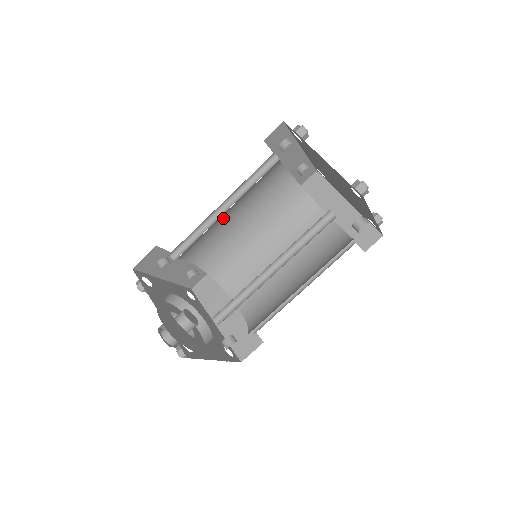
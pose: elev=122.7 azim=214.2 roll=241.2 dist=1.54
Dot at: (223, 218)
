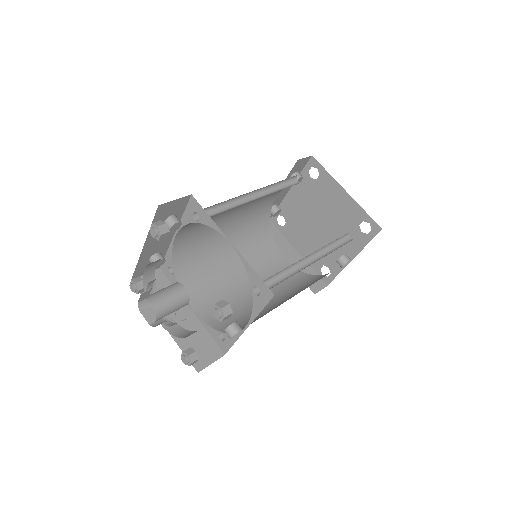
Dot at: (229, 210)
